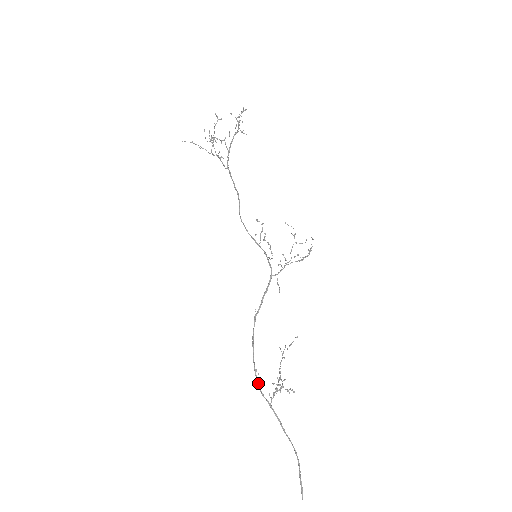
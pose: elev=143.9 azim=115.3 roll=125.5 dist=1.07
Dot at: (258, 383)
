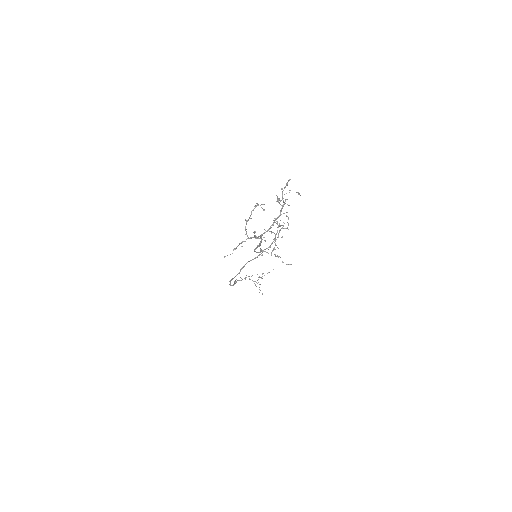
Dot at: (231, 285)
